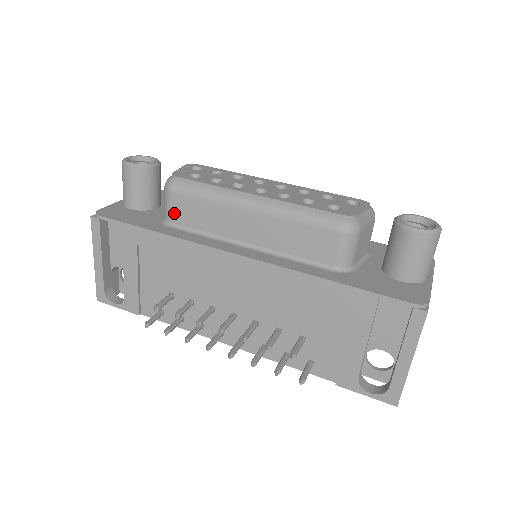
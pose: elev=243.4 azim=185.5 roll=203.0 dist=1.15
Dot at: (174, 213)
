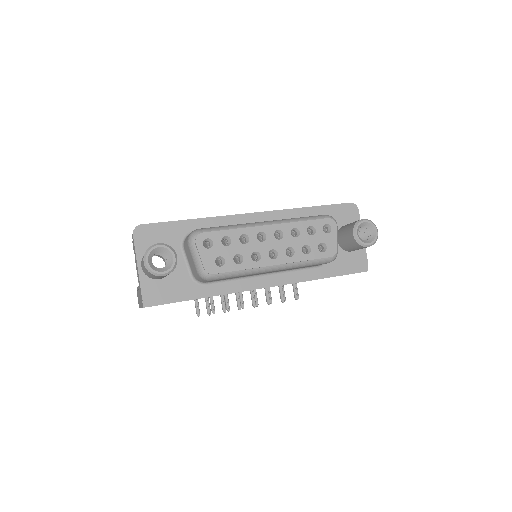
Dot at: occluded
